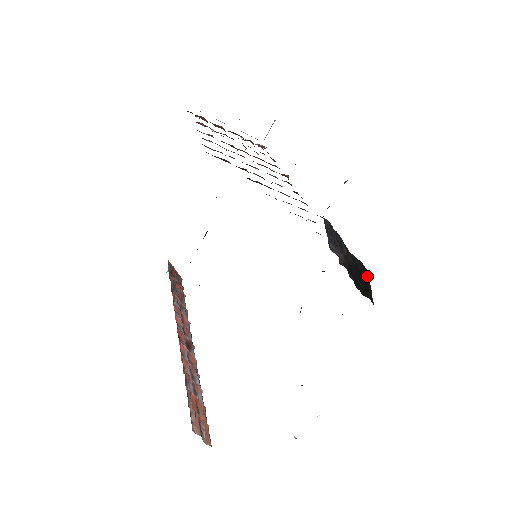
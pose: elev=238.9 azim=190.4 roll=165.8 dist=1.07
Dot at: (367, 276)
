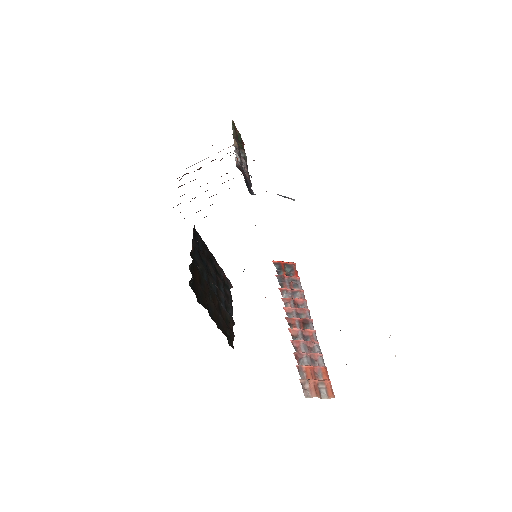
Dot at: occluded
